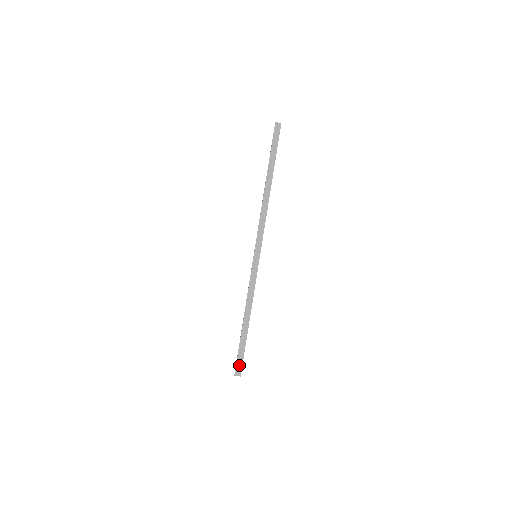
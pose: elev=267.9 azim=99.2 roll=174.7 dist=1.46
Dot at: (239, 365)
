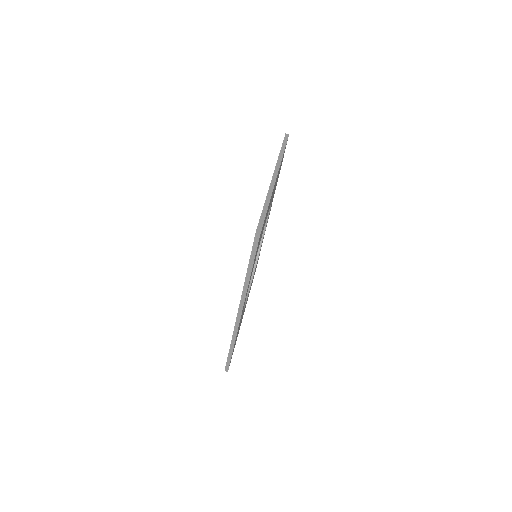
Dot at: (259, 228)
